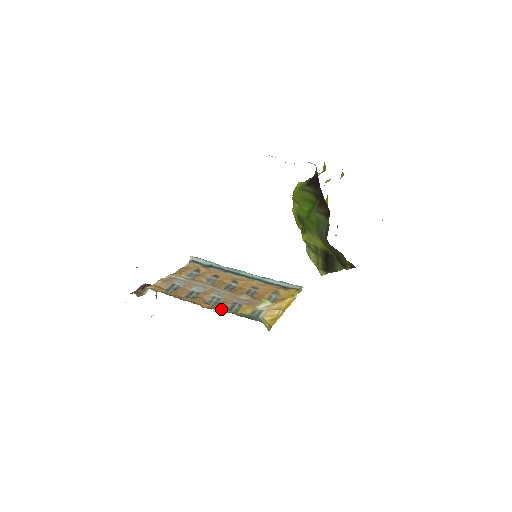
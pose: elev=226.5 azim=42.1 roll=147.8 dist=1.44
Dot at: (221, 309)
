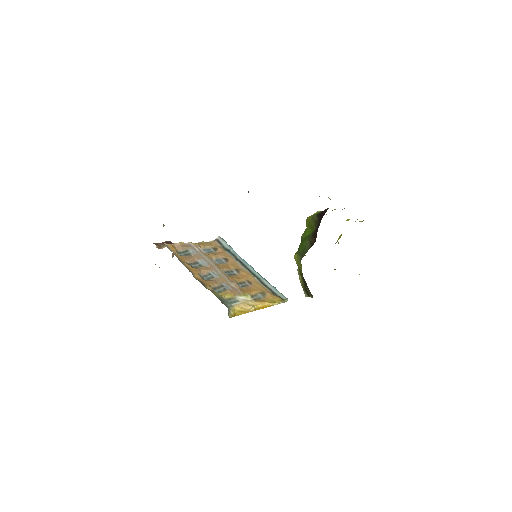
Dot at: (207, 284)
